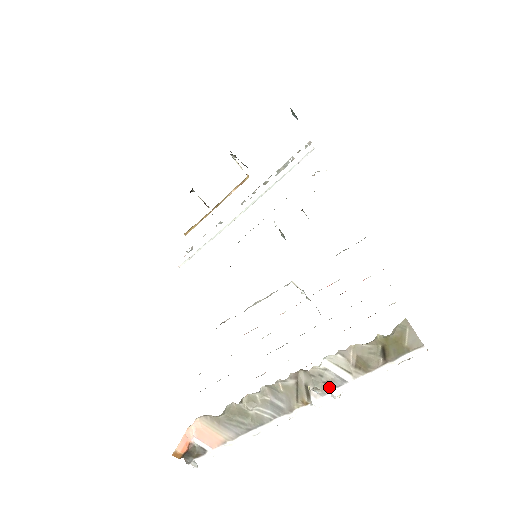
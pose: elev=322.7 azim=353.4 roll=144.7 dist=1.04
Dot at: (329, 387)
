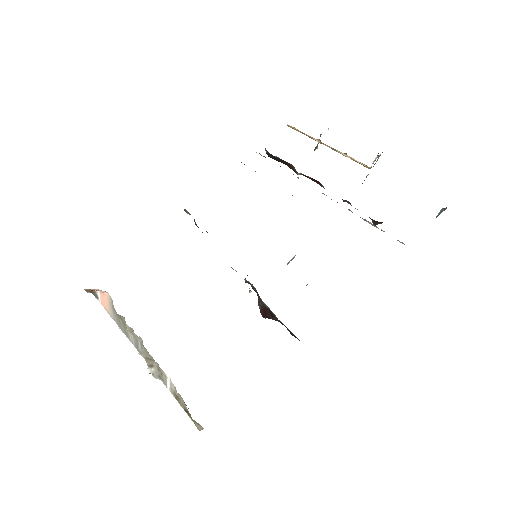
Dot at: (159, 378)
